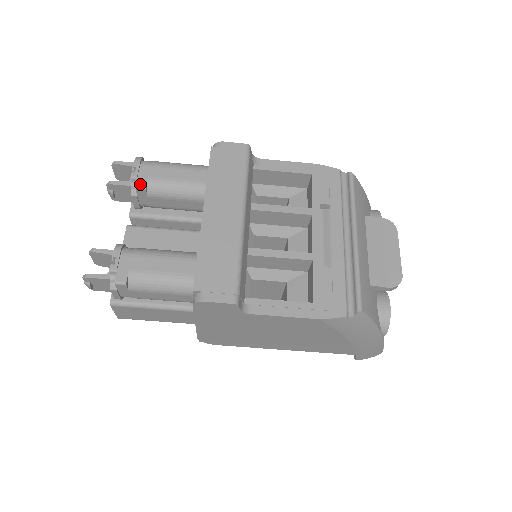
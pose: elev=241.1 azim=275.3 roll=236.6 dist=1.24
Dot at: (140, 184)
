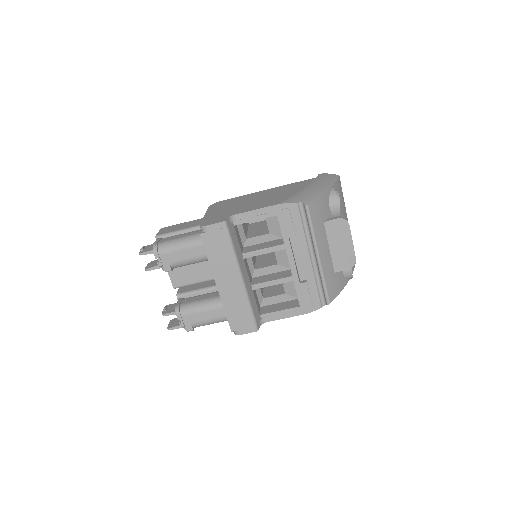
Dot at: (167, 269)
